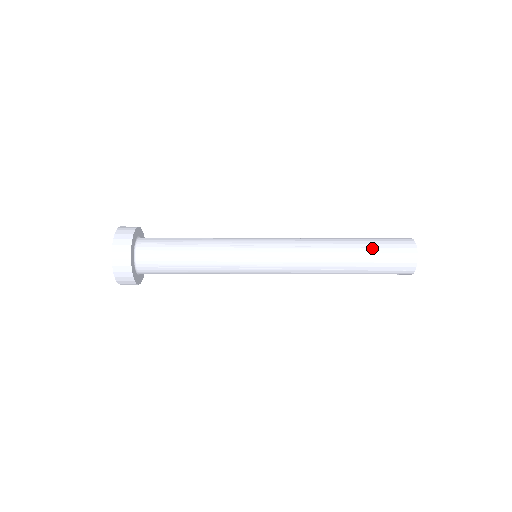
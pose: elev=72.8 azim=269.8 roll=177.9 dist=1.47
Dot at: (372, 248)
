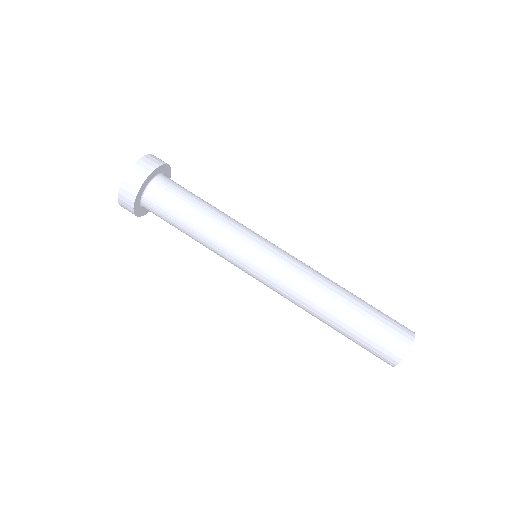
Dot at: occluded
